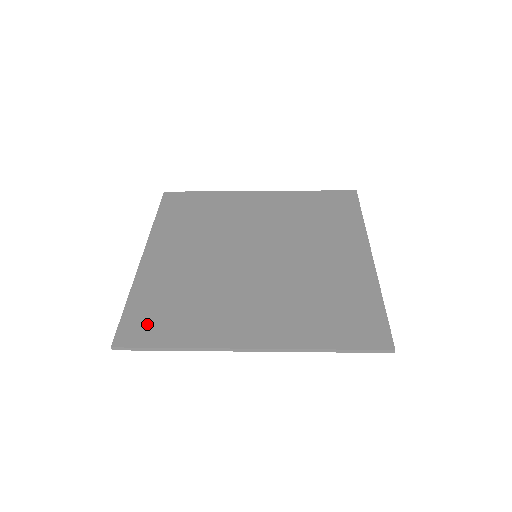
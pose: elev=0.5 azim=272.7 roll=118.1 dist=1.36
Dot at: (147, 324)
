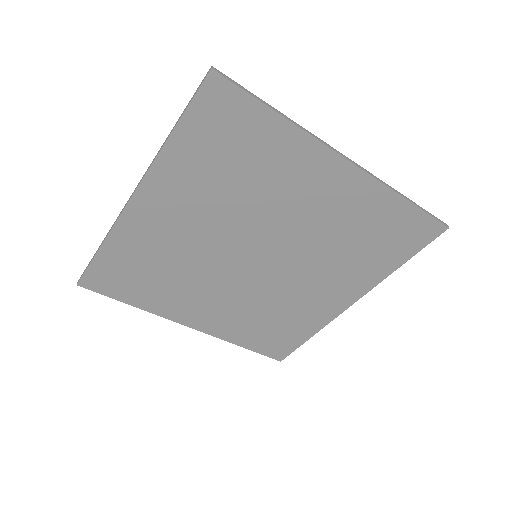
Dot at: (224, 118)
